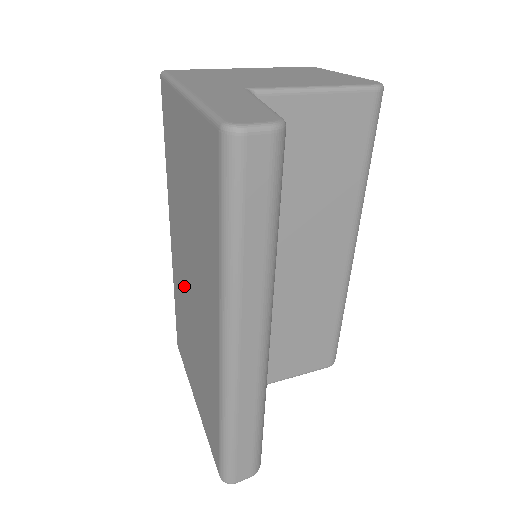
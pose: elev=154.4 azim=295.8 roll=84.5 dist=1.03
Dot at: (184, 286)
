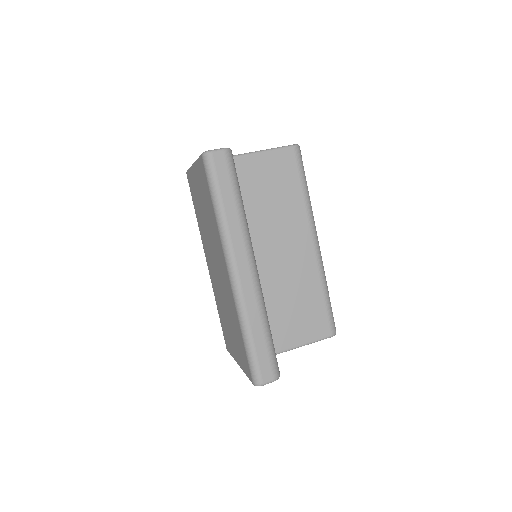
Dot at: (216, 282)
